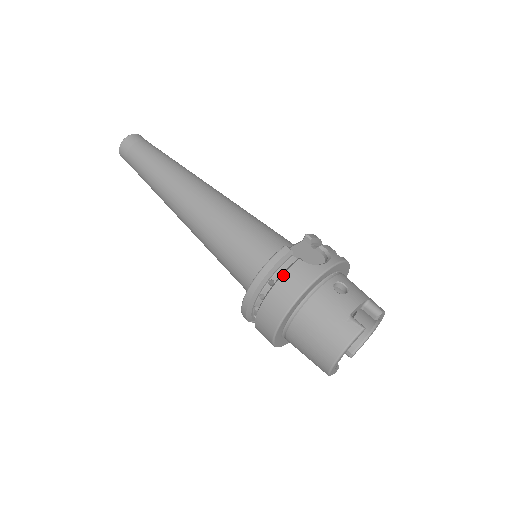
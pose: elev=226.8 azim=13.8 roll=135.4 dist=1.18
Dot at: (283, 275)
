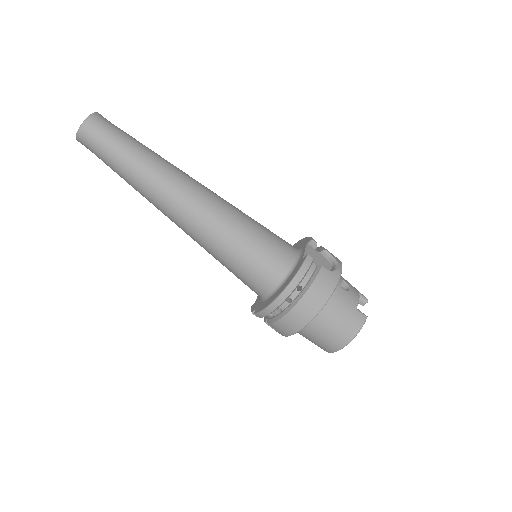
Dot at: (313, 282)
